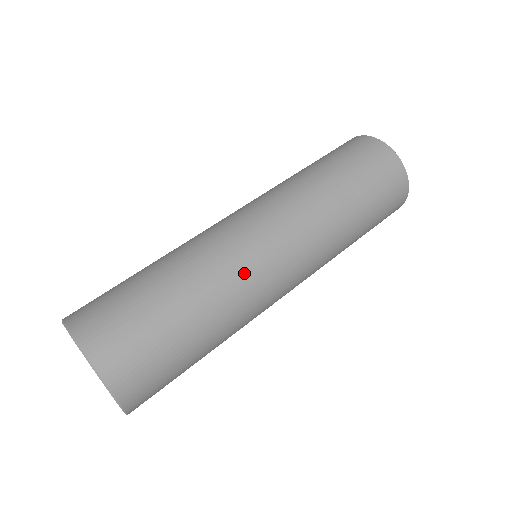
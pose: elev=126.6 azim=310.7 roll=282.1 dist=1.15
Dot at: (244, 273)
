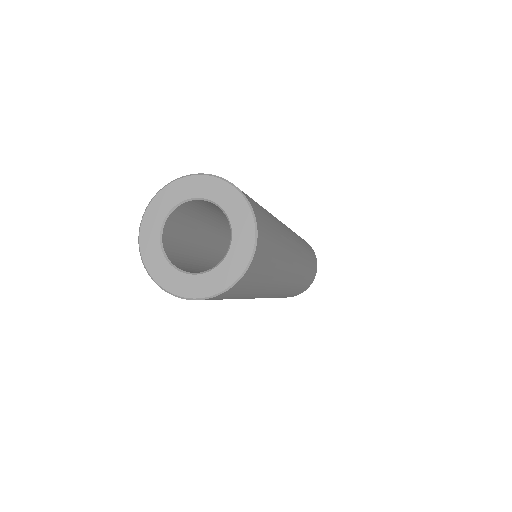
Dot at: (279, 221)
